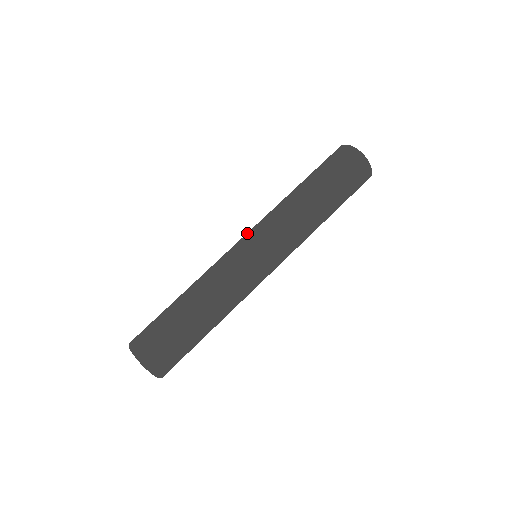
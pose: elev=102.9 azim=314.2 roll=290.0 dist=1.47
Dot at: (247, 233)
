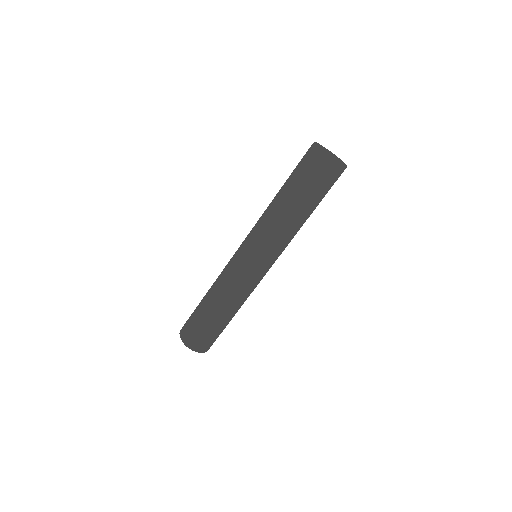
Dot at: (244, 244)
